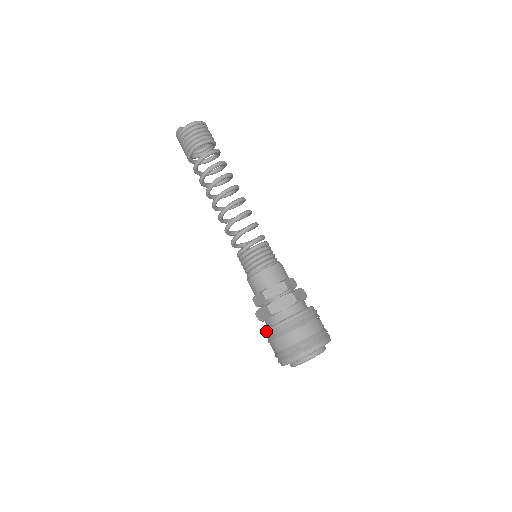
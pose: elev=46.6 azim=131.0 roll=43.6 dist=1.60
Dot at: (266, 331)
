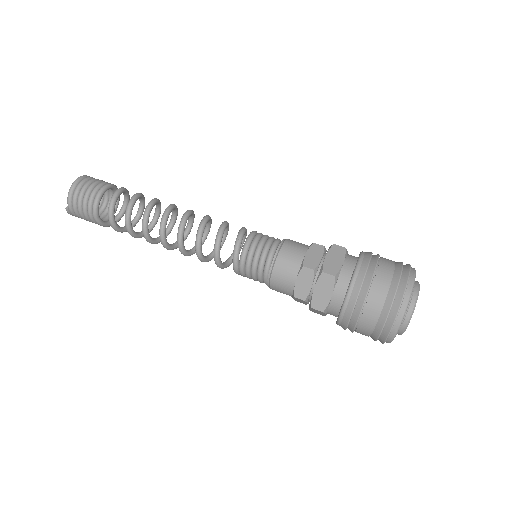
Dot at: occluded
